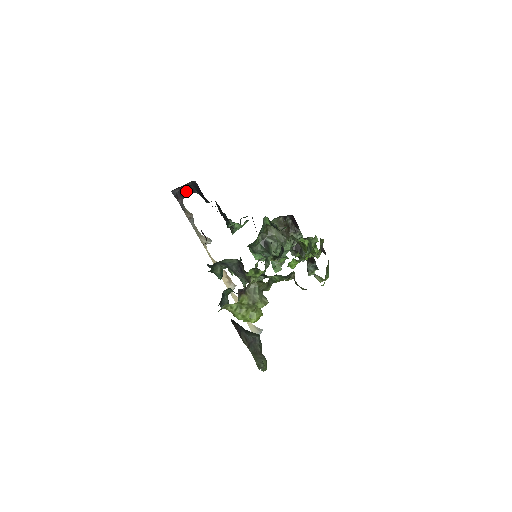
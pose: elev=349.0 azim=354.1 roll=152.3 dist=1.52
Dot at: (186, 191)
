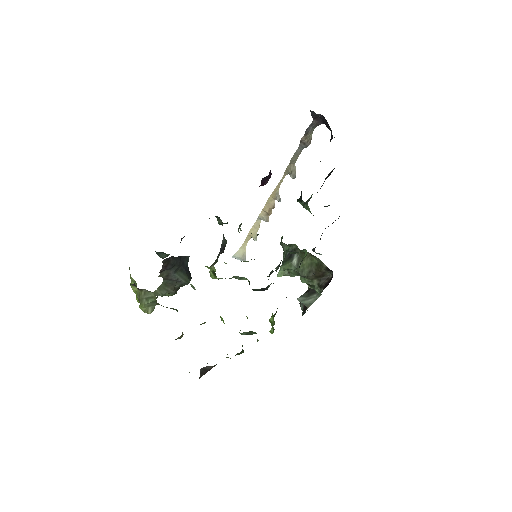
Dot at: (328, 125)
